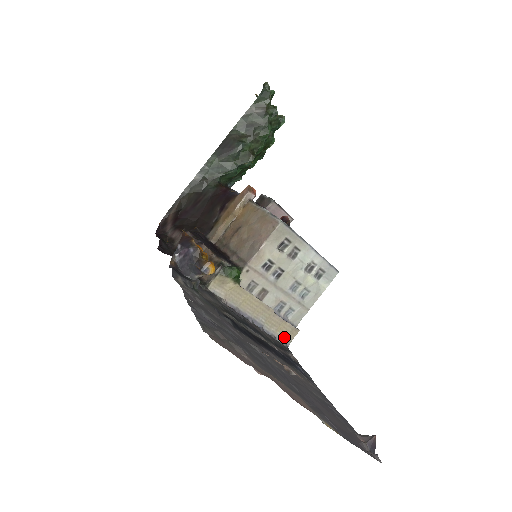
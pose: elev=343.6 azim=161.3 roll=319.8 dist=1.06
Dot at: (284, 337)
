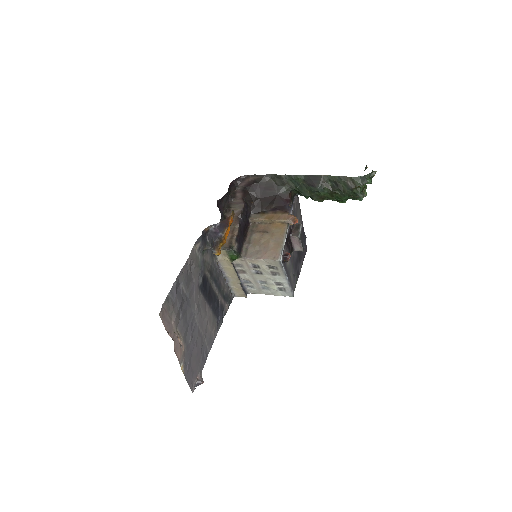
Dot at: (236, 293)
